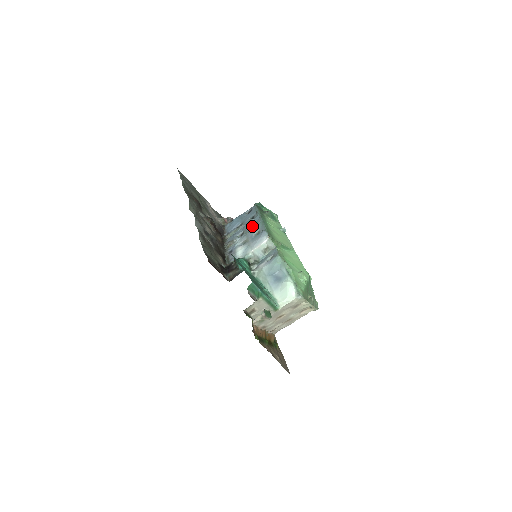
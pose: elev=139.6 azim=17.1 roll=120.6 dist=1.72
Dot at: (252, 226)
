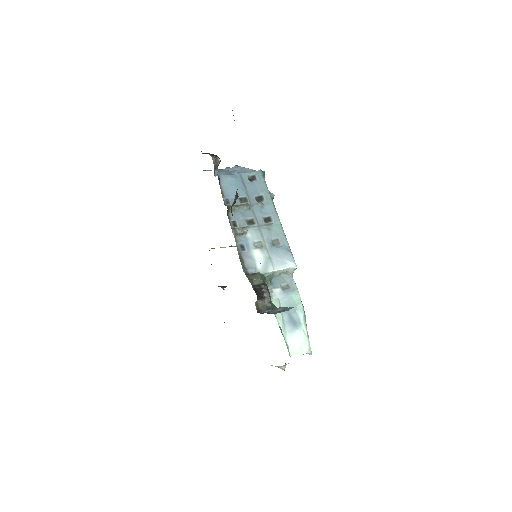
Dot at: (264, 218)
